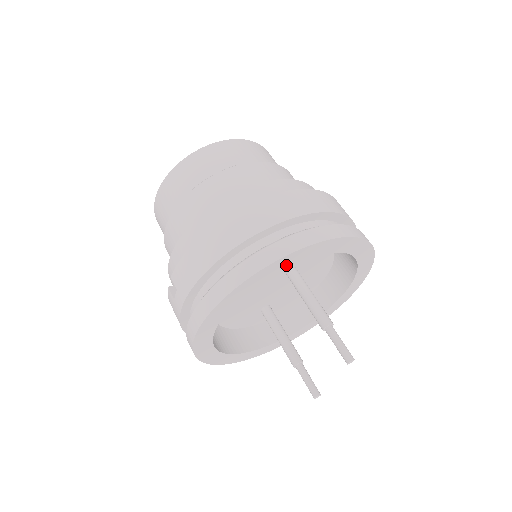
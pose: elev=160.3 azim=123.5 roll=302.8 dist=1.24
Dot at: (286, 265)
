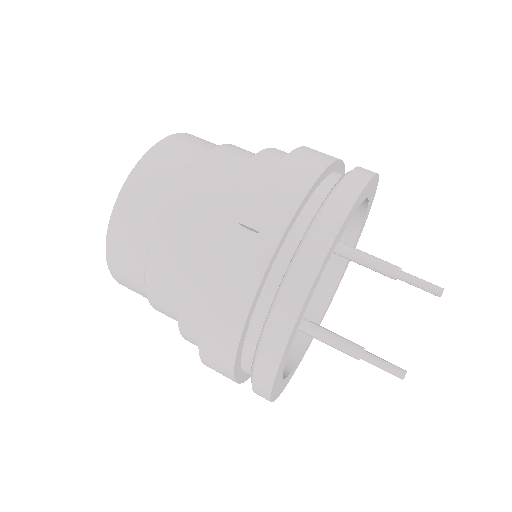
Dot at: (368, 193)
